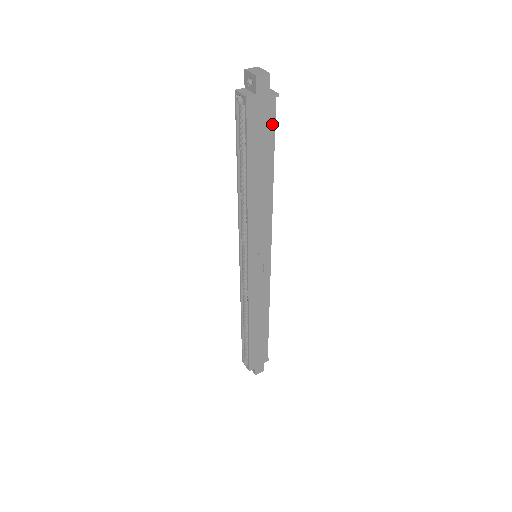
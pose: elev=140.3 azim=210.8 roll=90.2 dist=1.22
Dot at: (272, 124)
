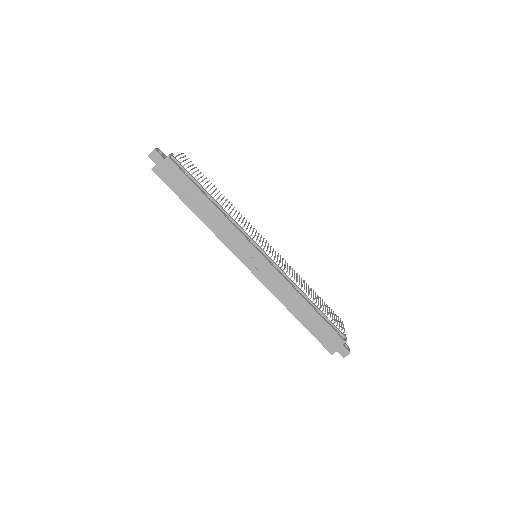
Dot at: (180, 172)
